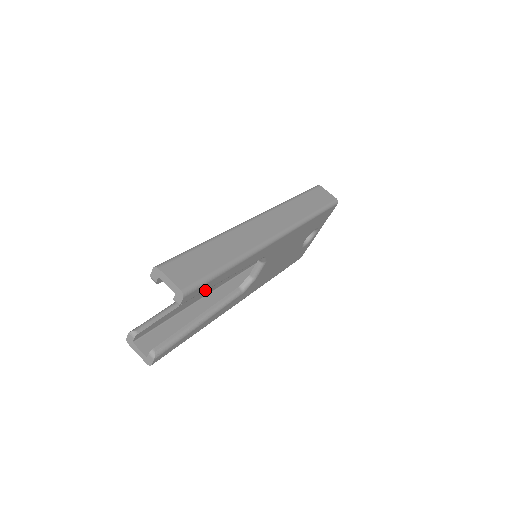
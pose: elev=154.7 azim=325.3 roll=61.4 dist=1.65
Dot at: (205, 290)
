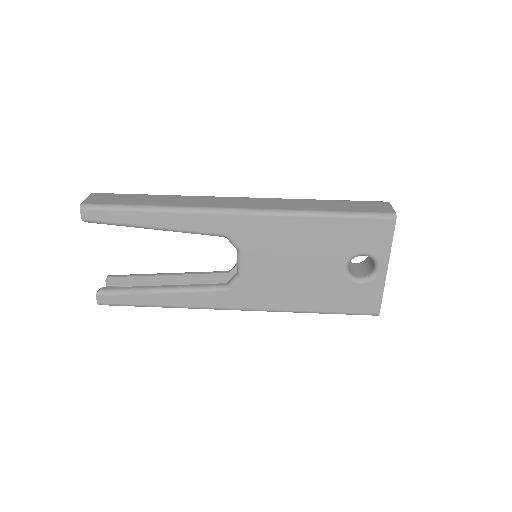
Dot at: (118, 223)
